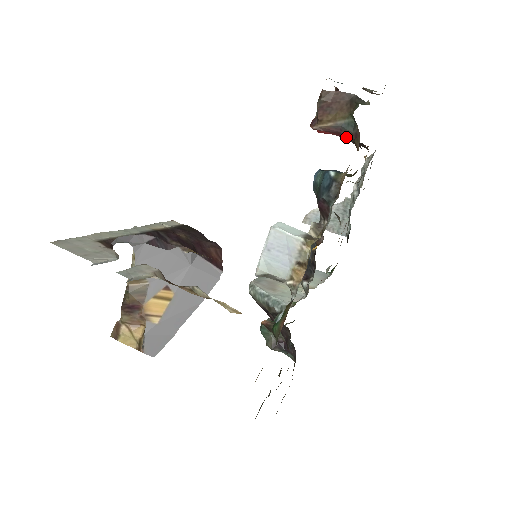
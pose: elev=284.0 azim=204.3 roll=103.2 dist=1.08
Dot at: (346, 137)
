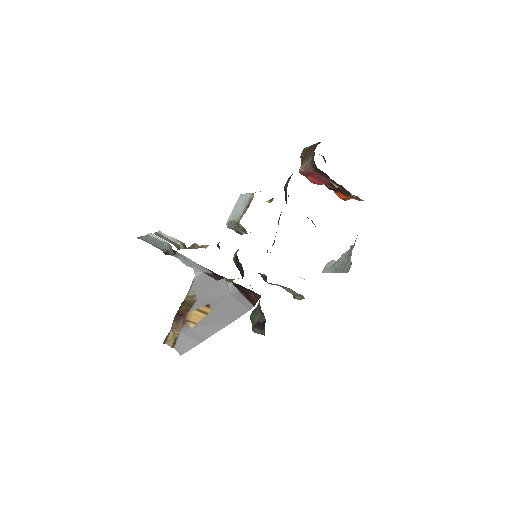
Dot at: (314, 167)
